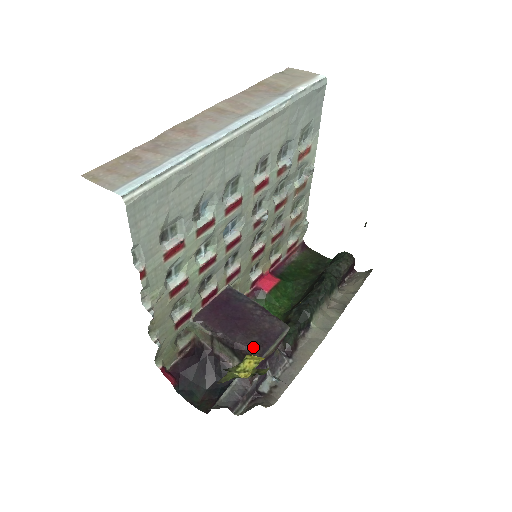
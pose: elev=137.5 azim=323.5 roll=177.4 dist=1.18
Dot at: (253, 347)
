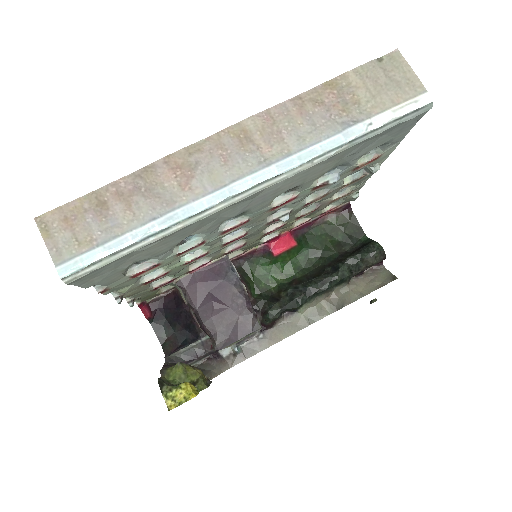
Dot at: (216, 337)
